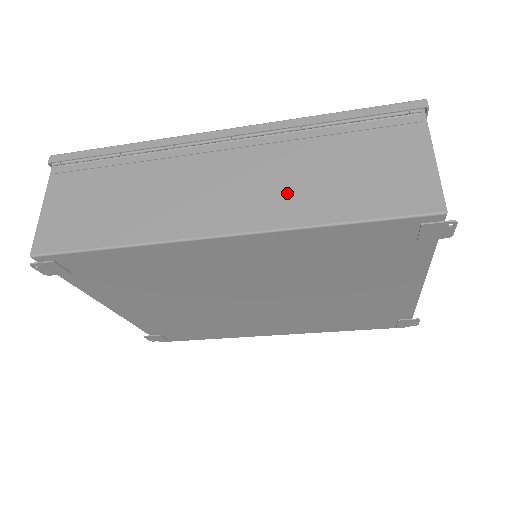
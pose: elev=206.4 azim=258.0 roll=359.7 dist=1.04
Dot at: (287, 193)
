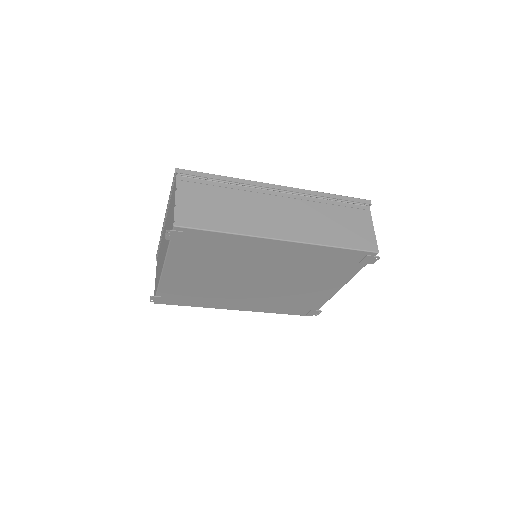
Dot at: (314, 227)
